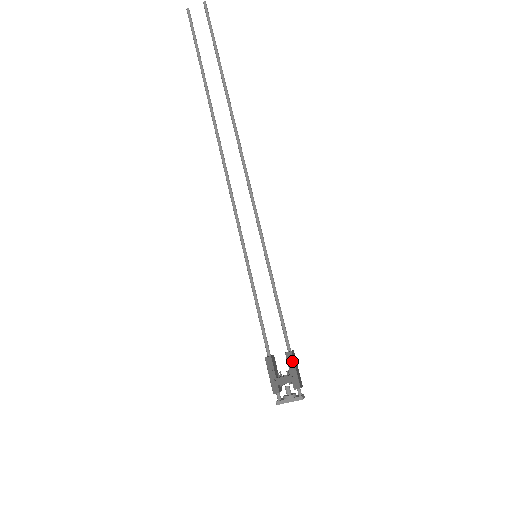
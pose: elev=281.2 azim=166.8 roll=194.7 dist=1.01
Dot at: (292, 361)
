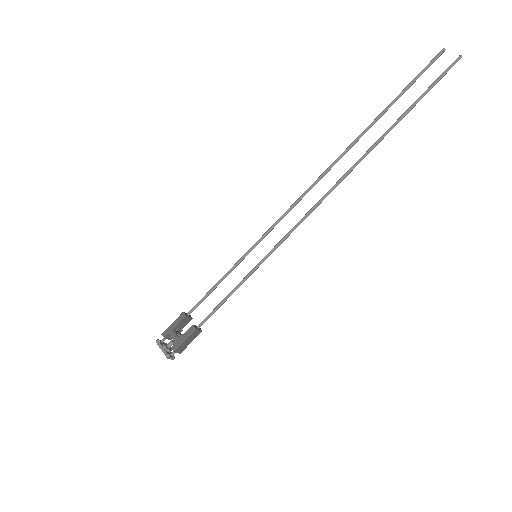
Dot at: (189, 333)
